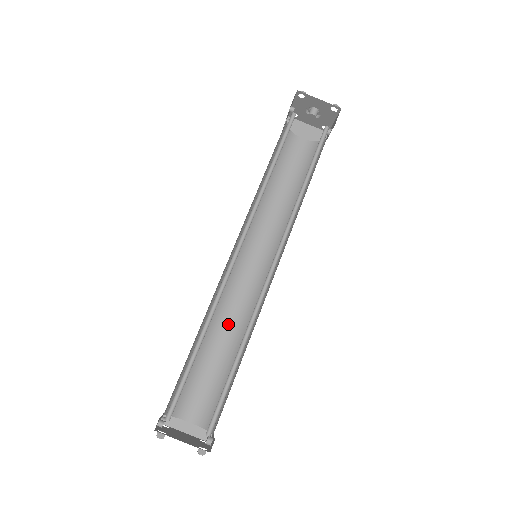
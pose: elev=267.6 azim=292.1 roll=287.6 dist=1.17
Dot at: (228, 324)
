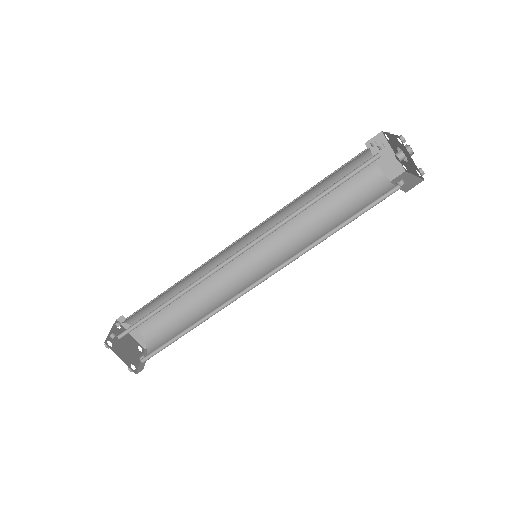
Dot at: (204, 283)
